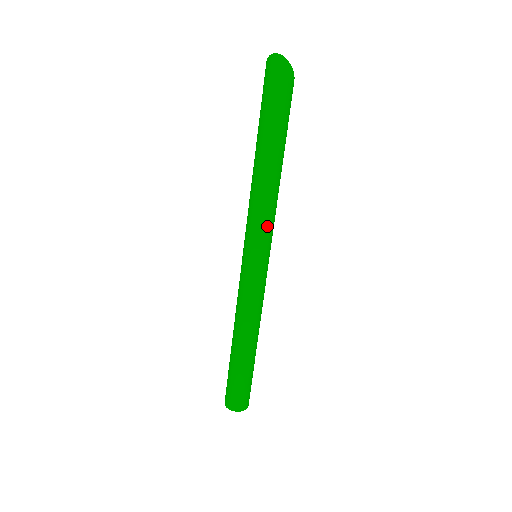
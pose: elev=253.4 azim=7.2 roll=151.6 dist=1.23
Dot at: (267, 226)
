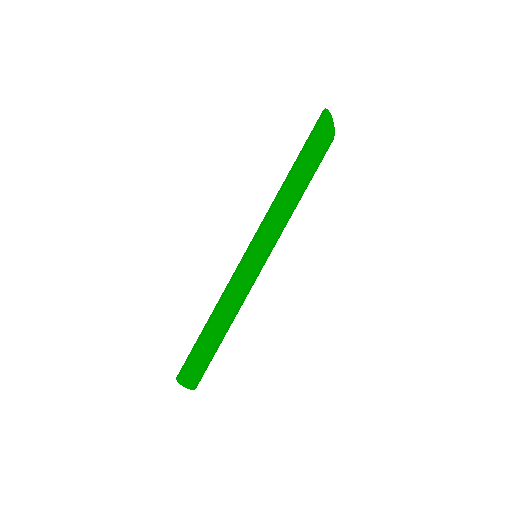
Dot at: (269, 230)
